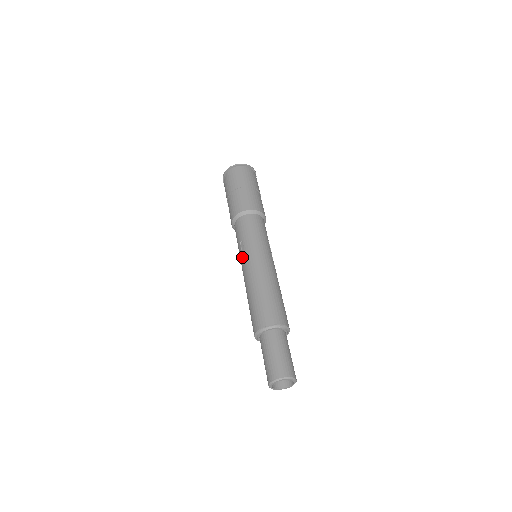
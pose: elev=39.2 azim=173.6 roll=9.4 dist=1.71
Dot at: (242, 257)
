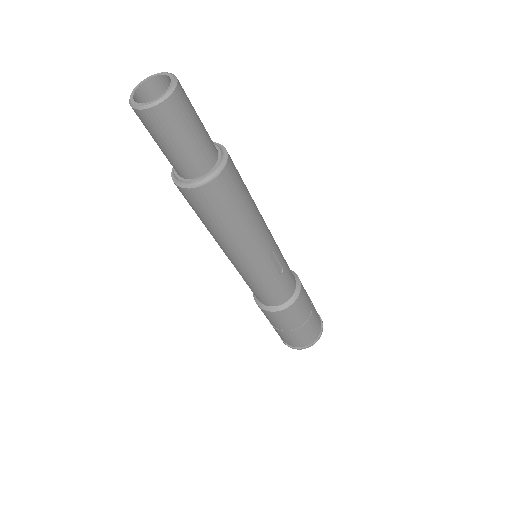
Dot at: occluded
